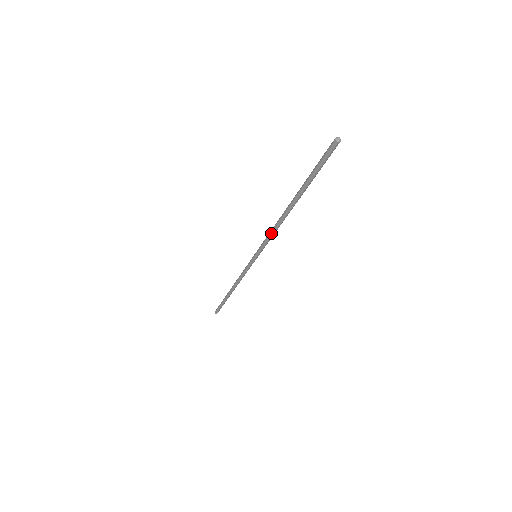
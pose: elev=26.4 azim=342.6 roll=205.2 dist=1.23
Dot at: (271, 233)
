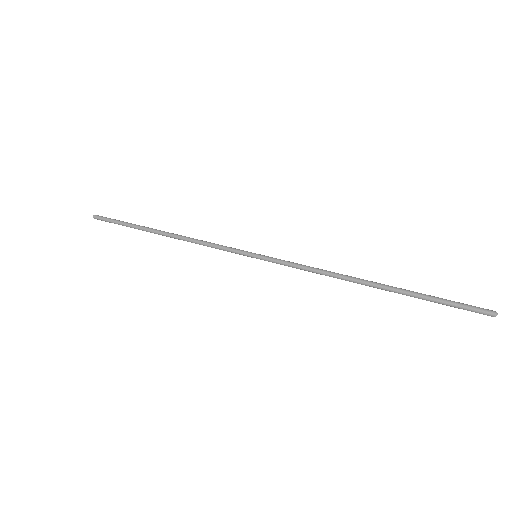
Dot at: occluded
